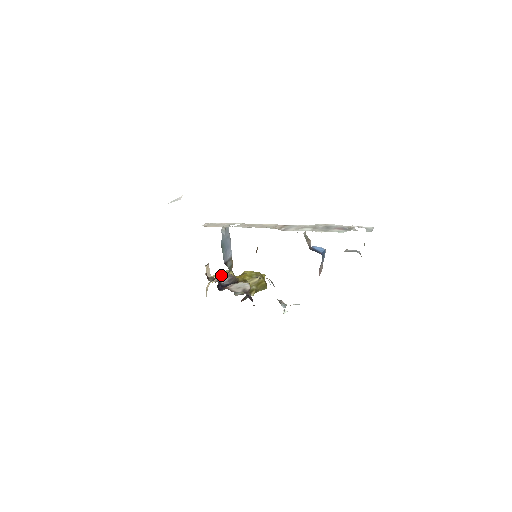
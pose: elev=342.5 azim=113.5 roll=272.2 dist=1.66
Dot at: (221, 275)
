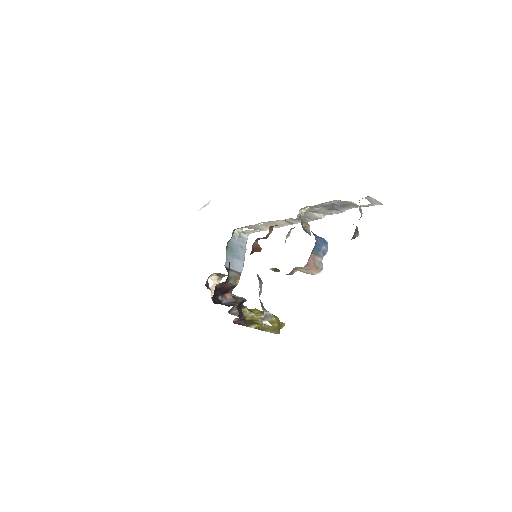
Dot at: occluded
